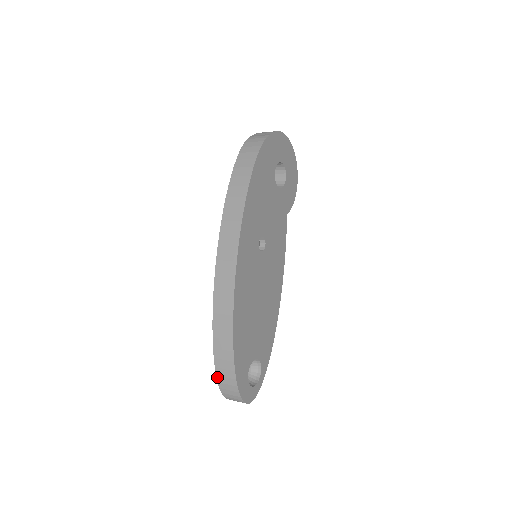
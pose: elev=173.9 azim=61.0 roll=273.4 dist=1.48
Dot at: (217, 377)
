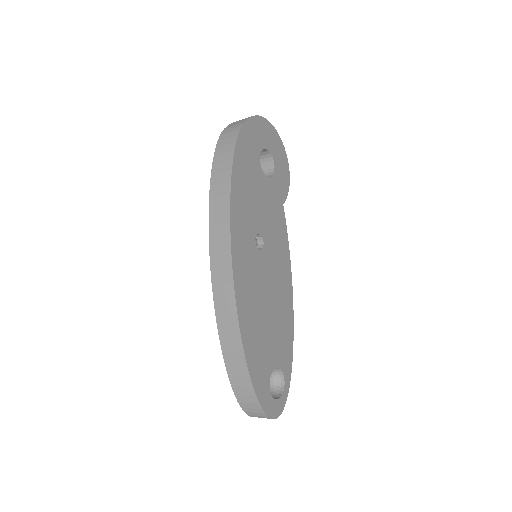
Dot at: (236, 396)
